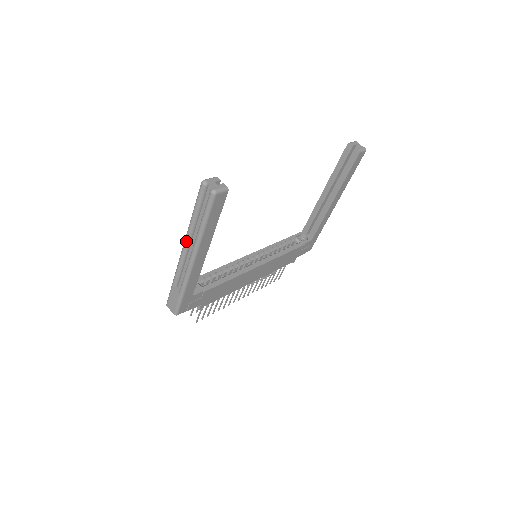
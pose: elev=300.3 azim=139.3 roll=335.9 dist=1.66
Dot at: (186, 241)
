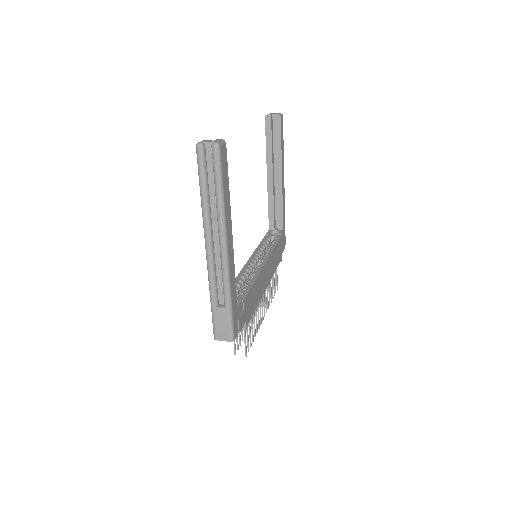
Dot at: (207, 233)
